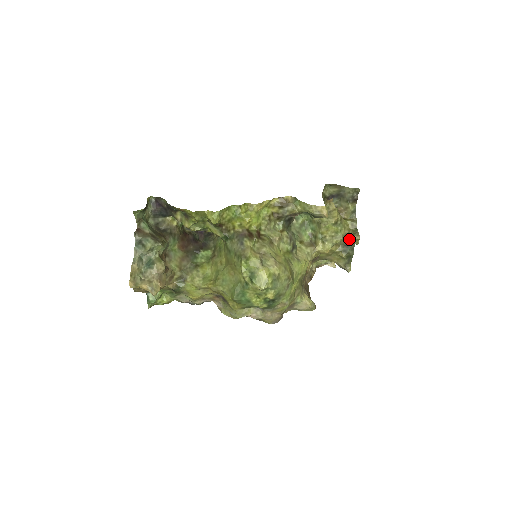
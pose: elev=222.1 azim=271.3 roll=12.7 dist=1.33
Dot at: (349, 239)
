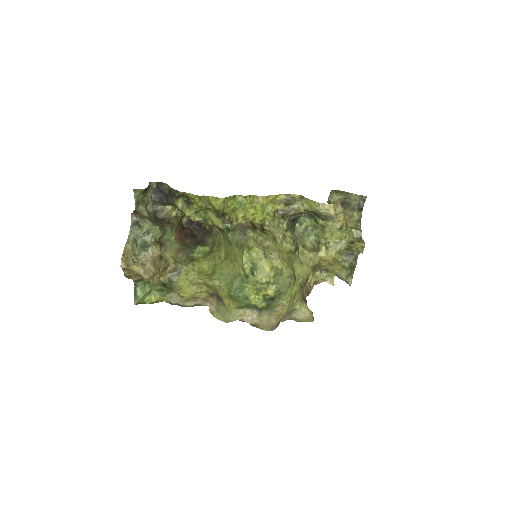
Dot at: (353, 246)
